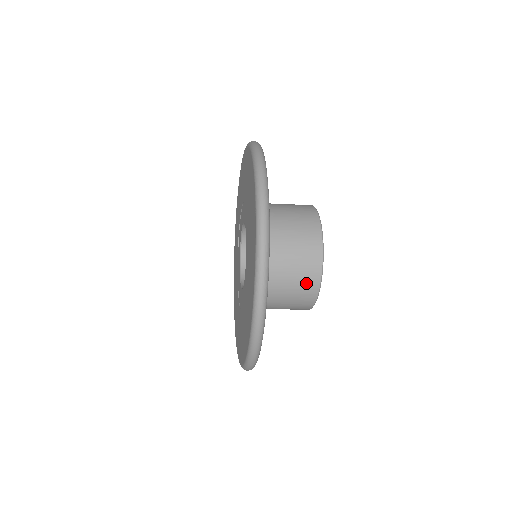
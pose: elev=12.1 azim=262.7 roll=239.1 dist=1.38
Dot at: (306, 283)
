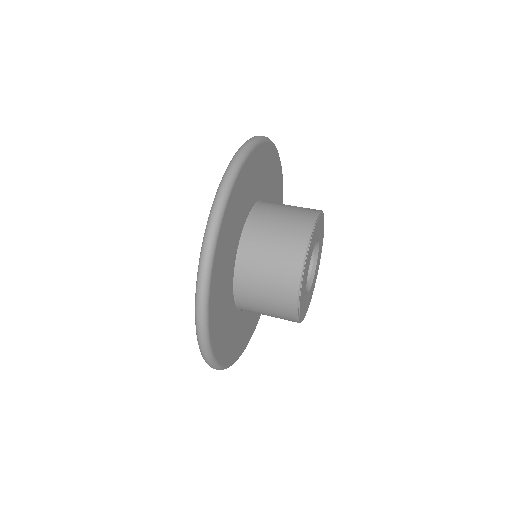
Dot at: (282, 297)
